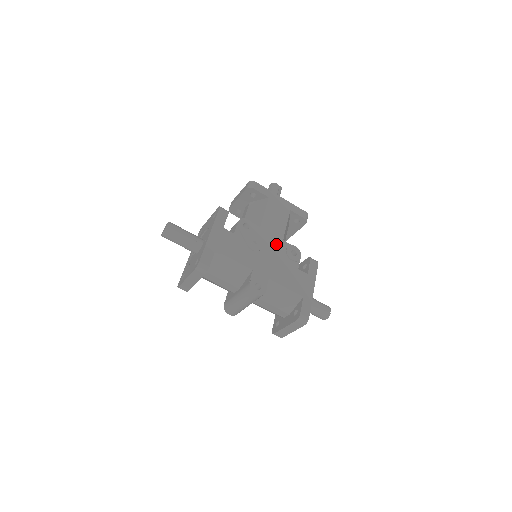
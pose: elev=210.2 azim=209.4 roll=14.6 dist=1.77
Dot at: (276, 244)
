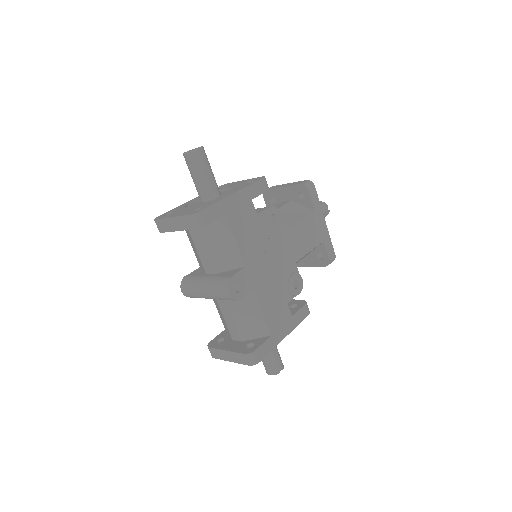
Dot at: (287, 261)
